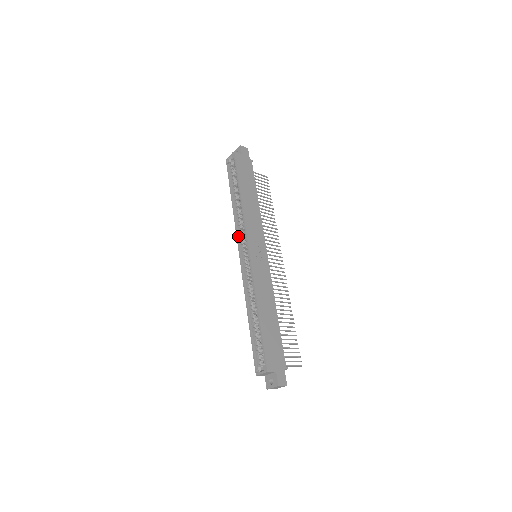
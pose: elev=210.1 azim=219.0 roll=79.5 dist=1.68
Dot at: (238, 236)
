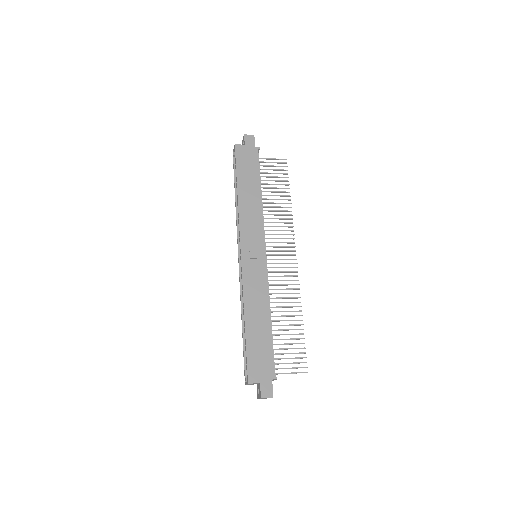
Dot at: (238, 236)
